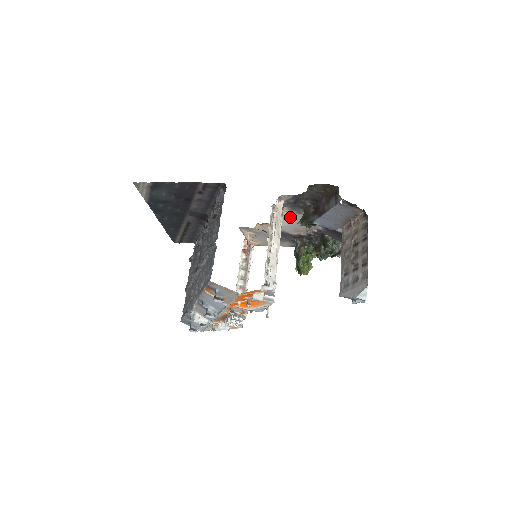
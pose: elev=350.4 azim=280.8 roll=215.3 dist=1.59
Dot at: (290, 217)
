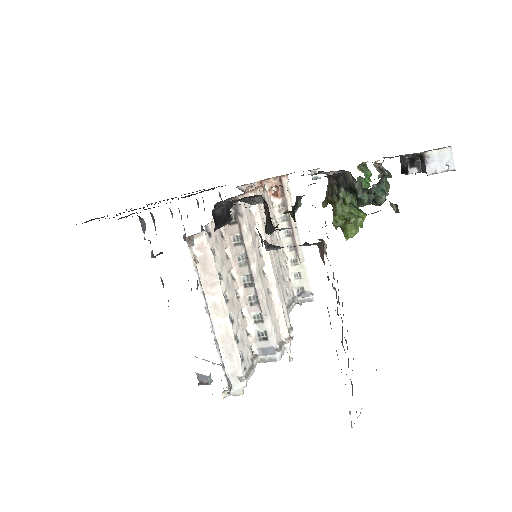
Dot at: occluded
